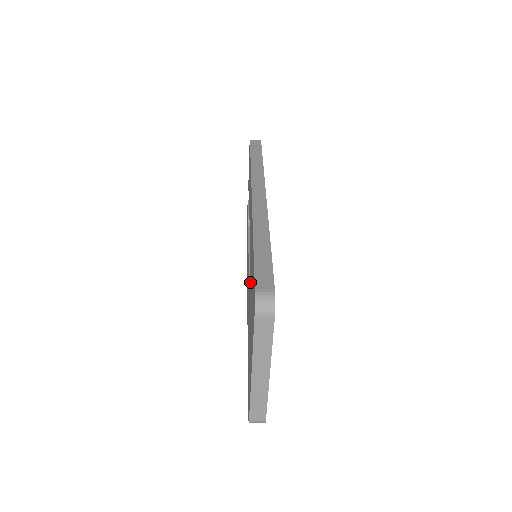
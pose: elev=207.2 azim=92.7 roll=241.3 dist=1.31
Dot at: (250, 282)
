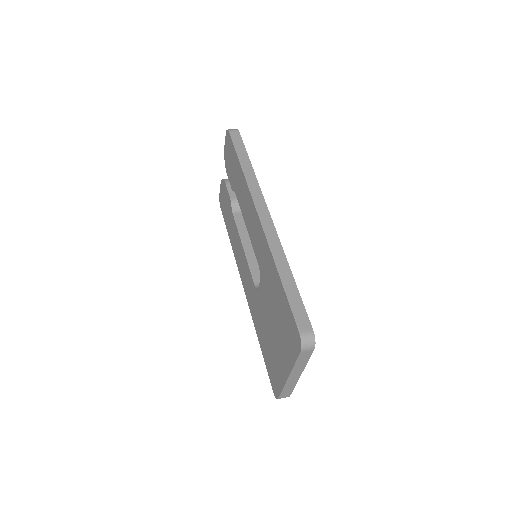
Dot at: (265, 293)
